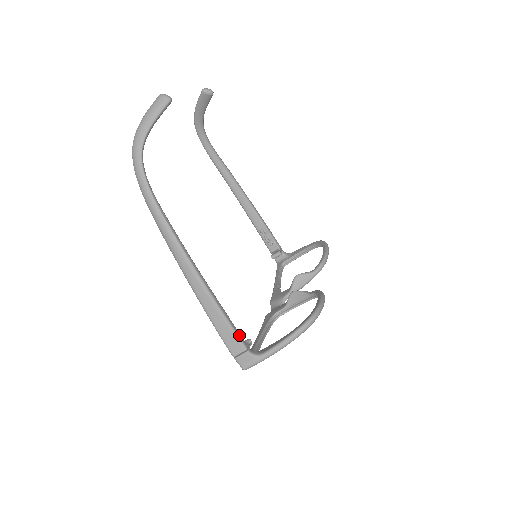
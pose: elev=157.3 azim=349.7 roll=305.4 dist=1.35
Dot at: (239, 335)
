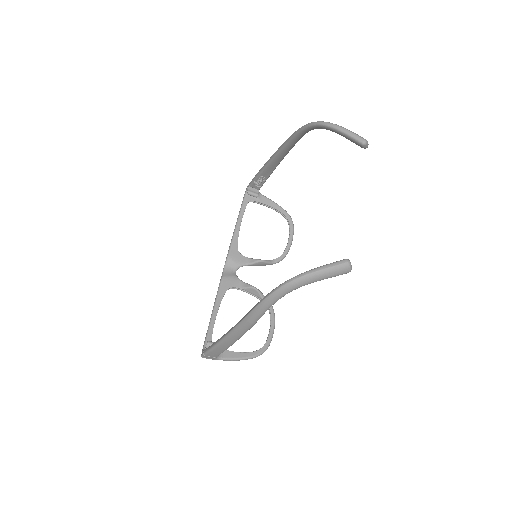
Dot at: occluded
